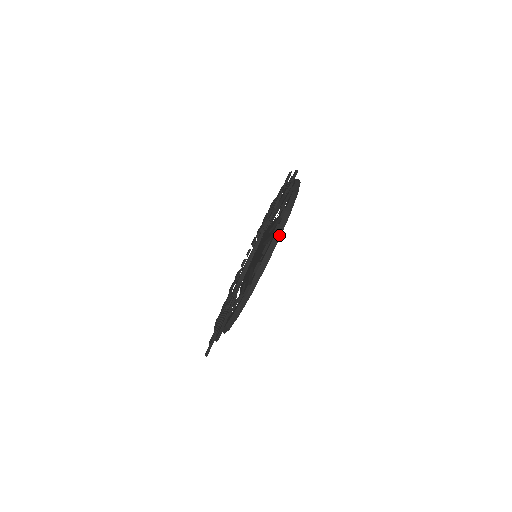
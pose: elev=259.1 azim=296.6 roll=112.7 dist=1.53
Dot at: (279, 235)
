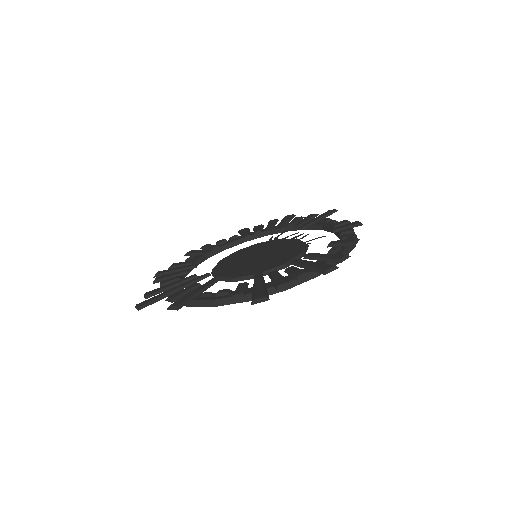
Dot at: occluded
